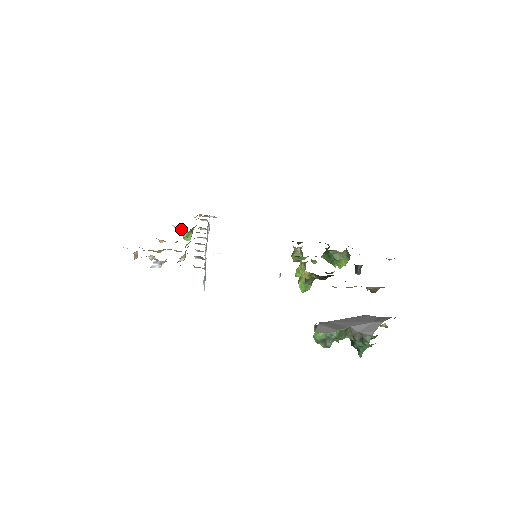
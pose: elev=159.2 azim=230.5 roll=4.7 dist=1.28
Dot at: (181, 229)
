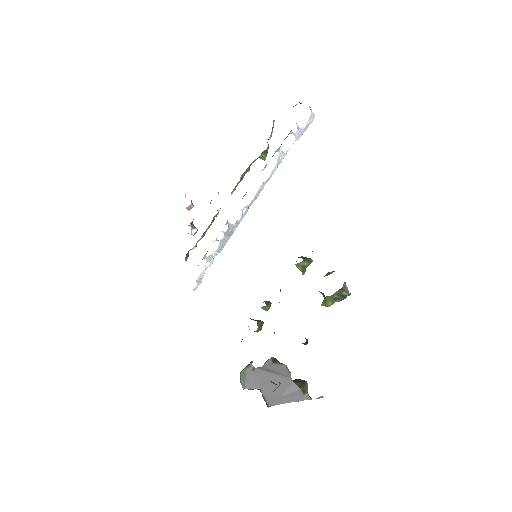
Dot at: occluded
